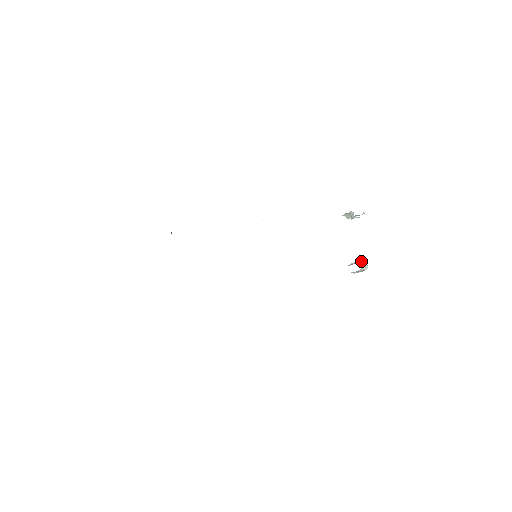
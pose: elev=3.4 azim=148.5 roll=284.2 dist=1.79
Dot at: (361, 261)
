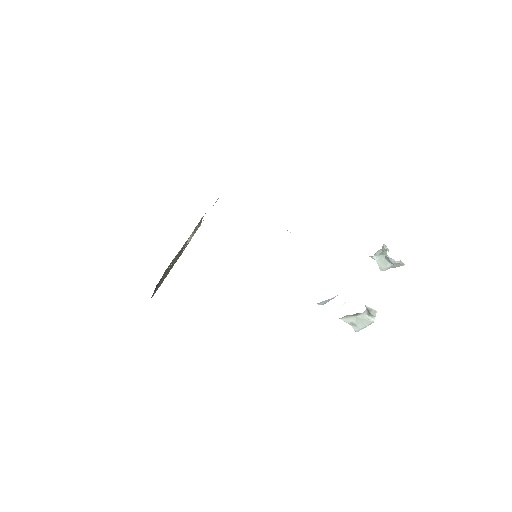
Dot at: (369, 307)
